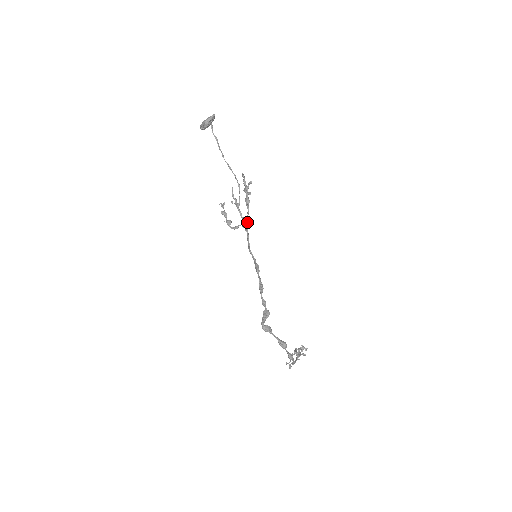
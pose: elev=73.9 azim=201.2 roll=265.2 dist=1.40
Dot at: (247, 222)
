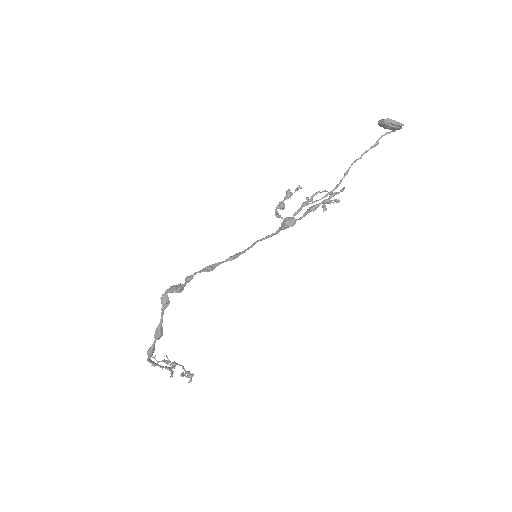
Dot at: (289, 223)
